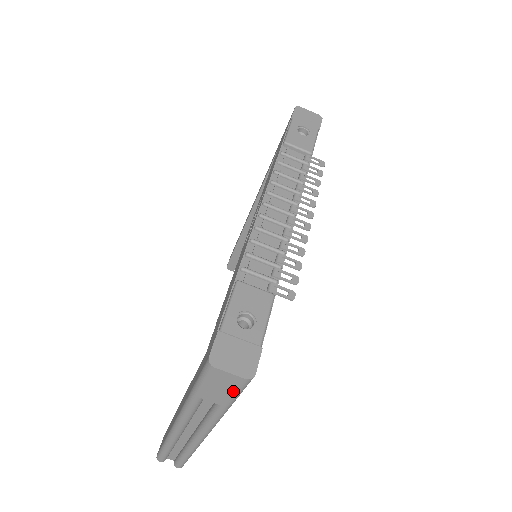
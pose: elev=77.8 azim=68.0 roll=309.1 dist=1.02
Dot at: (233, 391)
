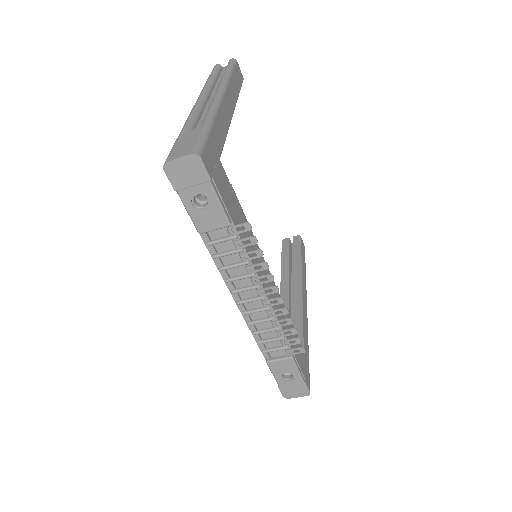
Dot at: occluded
